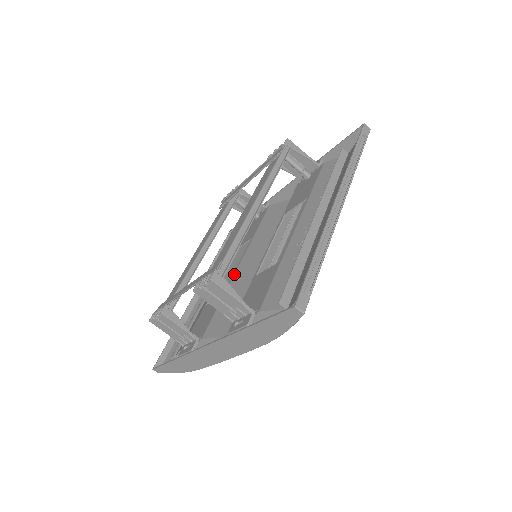
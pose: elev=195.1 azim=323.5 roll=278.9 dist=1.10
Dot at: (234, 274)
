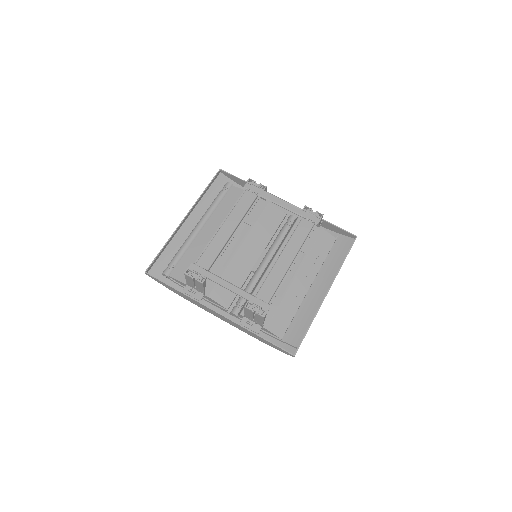
Dot at: (236, 254)
